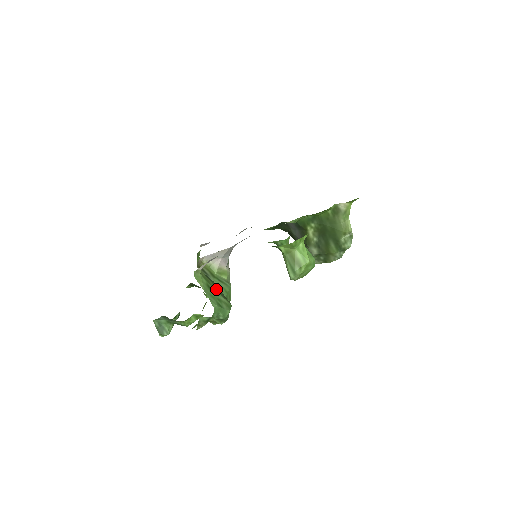
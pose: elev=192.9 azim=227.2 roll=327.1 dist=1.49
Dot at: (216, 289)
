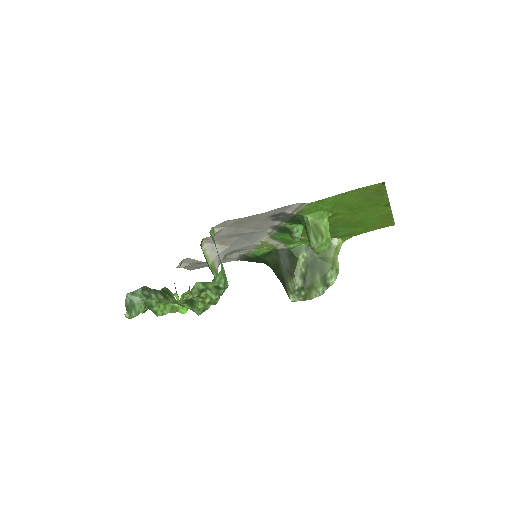
Dot at: occluded
